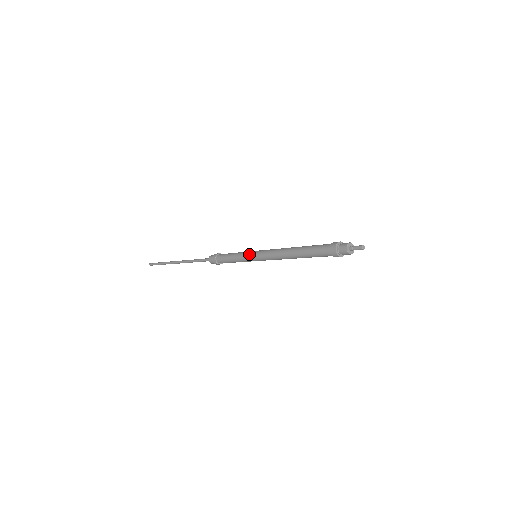
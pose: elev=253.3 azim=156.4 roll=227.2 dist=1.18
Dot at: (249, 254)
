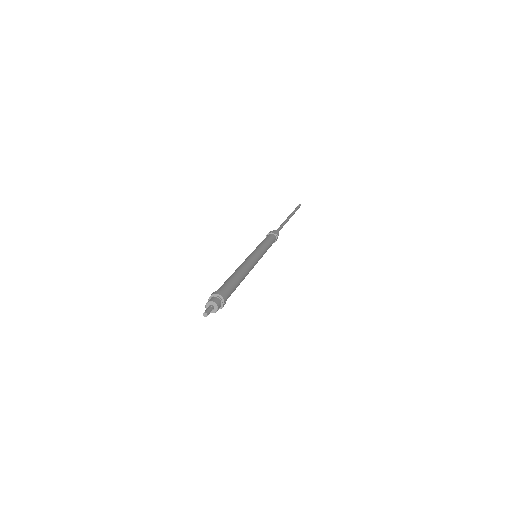
Dot at: (255, 249)
